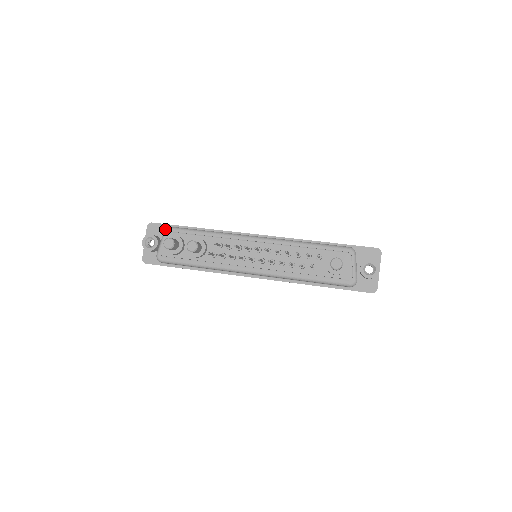
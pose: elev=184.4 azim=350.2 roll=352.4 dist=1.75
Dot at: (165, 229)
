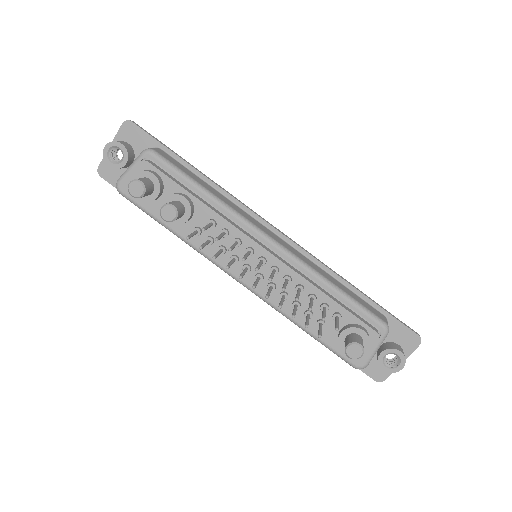
Dot at: (145, 150)
